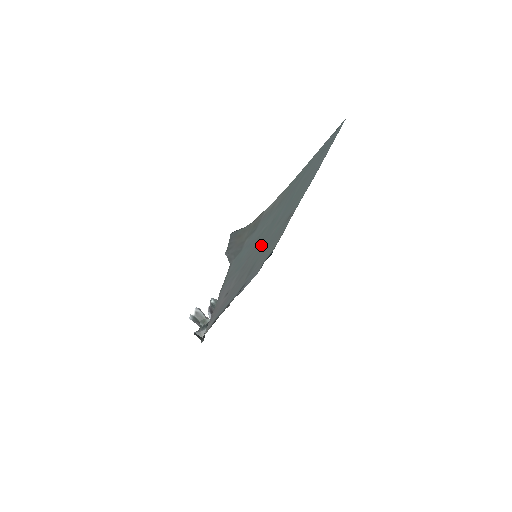
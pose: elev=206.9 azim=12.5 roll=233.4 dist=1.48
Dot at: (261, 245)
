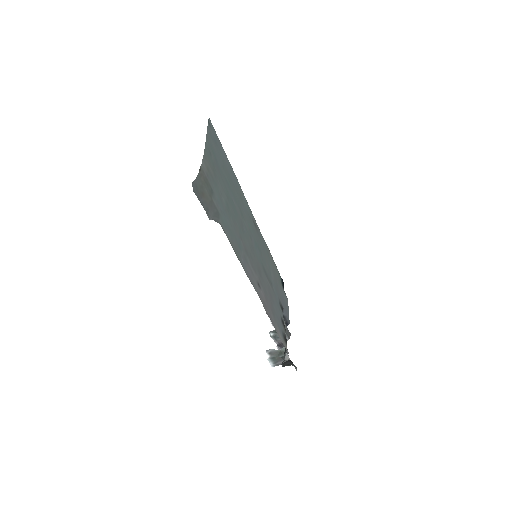
Dot at: (245, 235)
